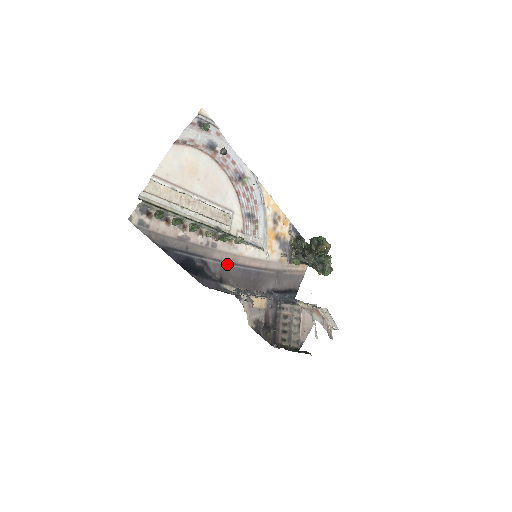
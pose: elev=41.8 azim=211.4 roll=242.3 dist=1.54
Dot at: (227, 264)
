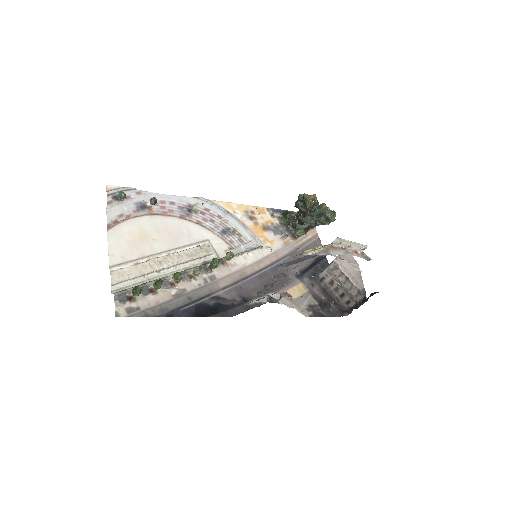
Dot at: (238, 283)
